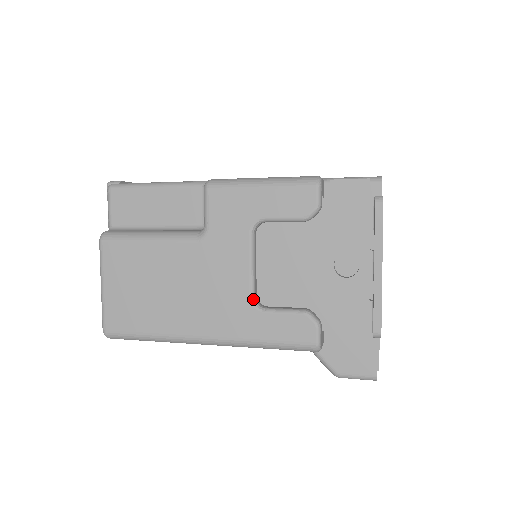
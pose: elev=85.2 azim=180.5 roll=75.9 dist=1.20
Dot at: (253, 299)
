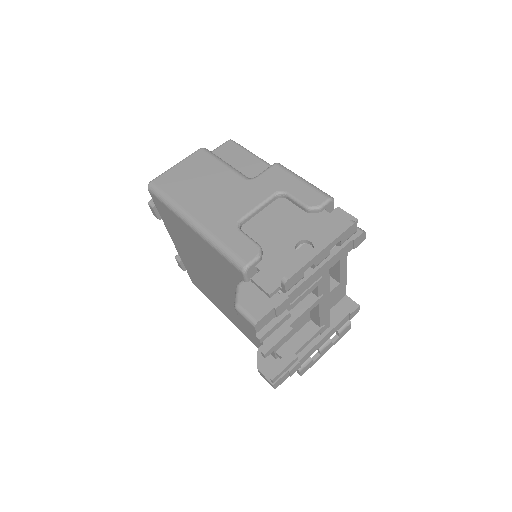
Dot at: (240, 221)
